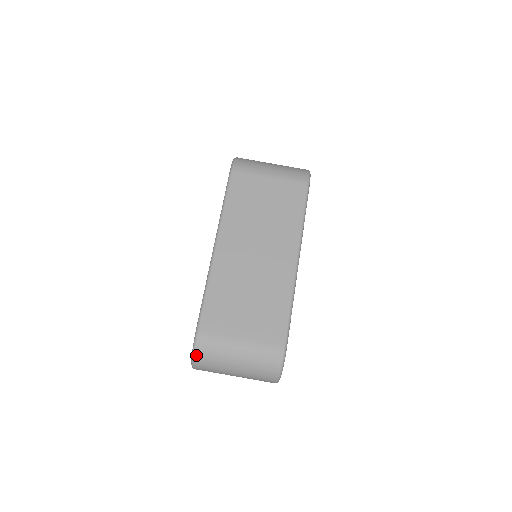
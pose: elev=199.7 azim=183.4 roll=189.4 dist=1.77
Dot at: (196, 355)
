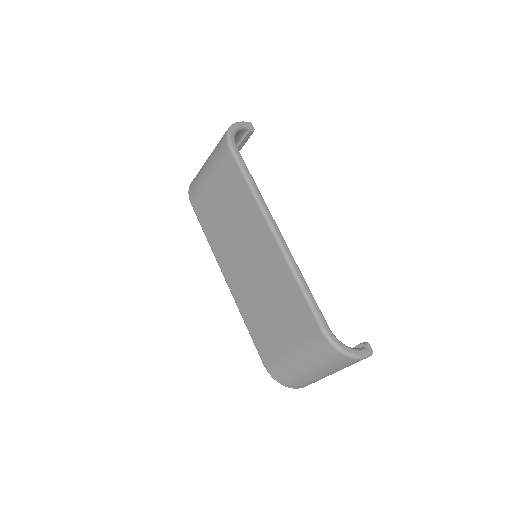
Dot at: (283, 384)
